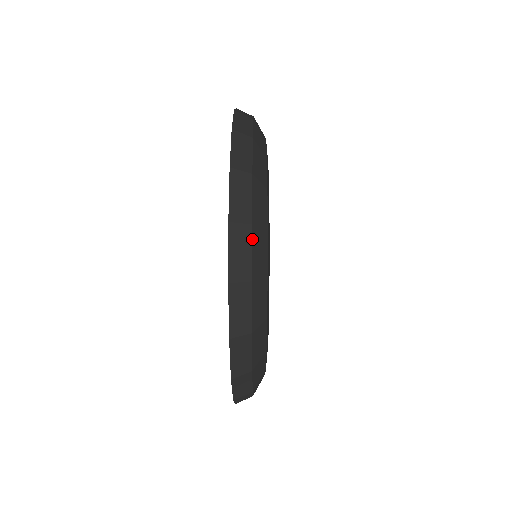
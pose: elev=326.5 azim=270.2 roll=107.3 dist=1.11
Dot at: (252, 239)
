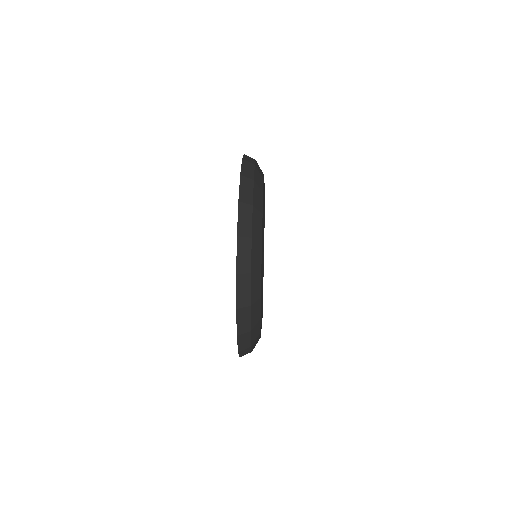
Dot at: (251, 348)
